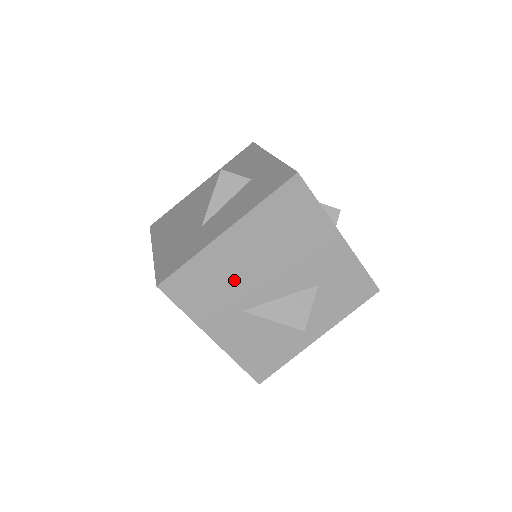
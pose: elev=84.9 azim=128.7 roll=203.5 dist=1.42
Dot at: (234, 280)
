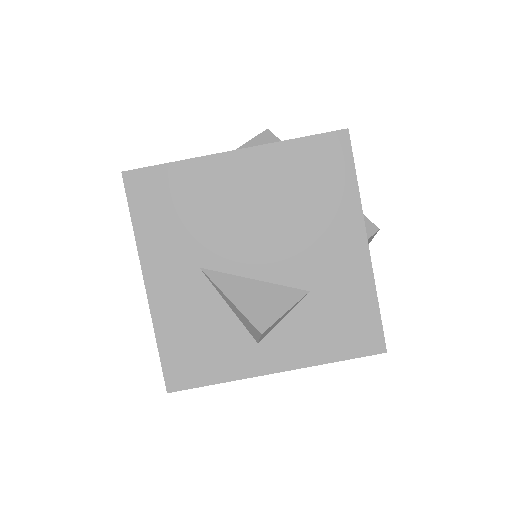
Dot at: (211, 219)
